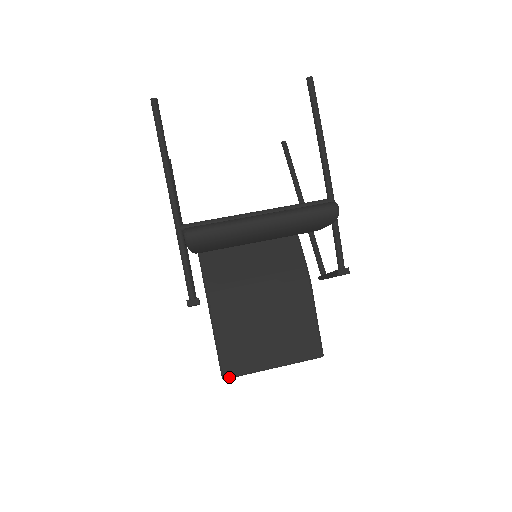
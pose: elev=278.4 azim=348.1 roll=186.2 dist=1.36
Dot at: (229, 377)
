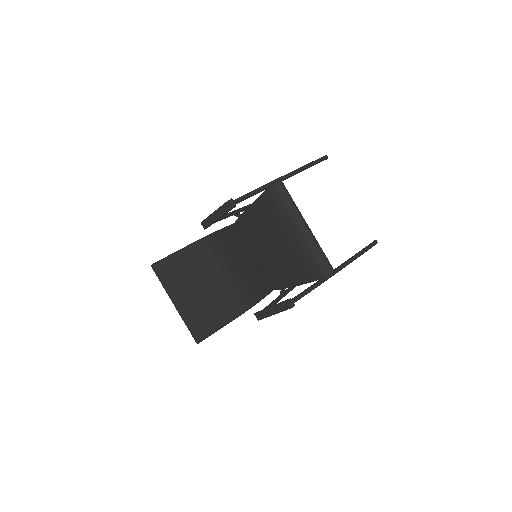
Dot at: (156, 269)
